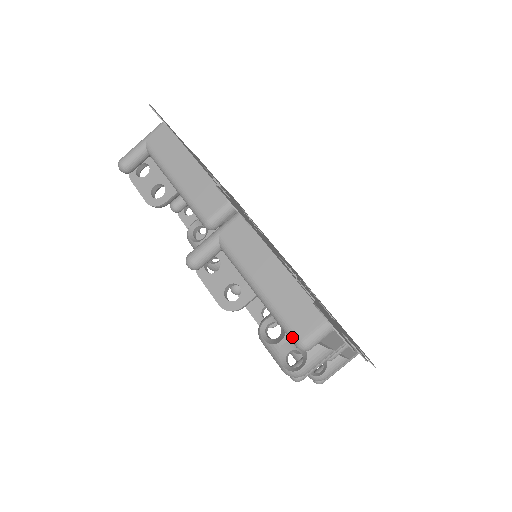
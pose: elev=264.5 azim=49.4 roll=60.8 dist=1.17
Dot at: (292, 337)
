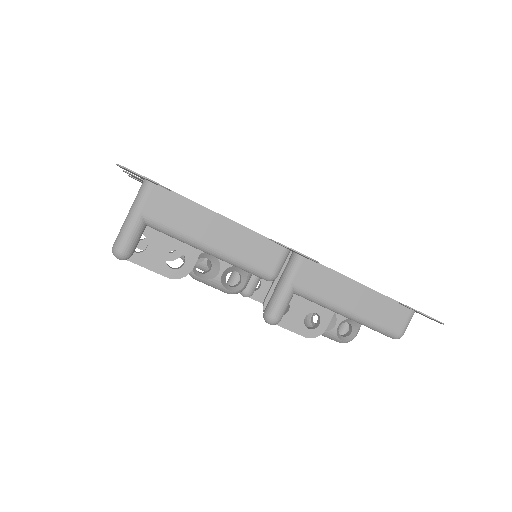
Dot at: (391, 335)
